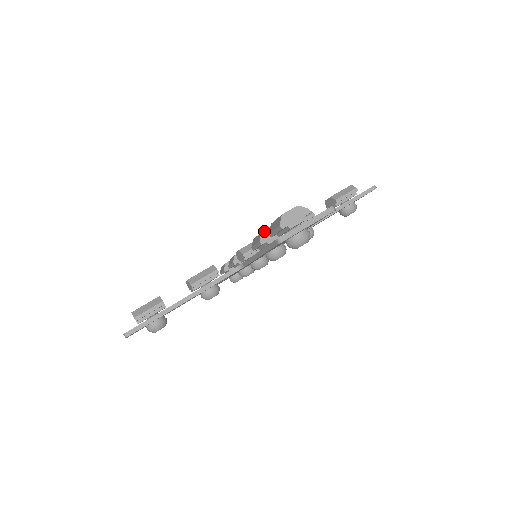
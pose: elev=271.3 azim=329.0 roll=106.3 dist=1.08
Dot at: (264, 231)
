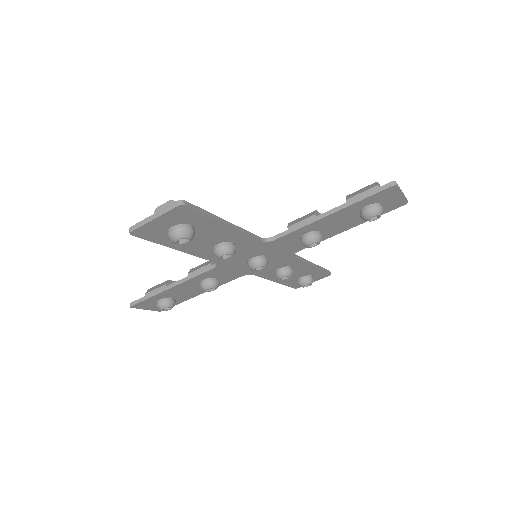
Dot at: (317, 211)
